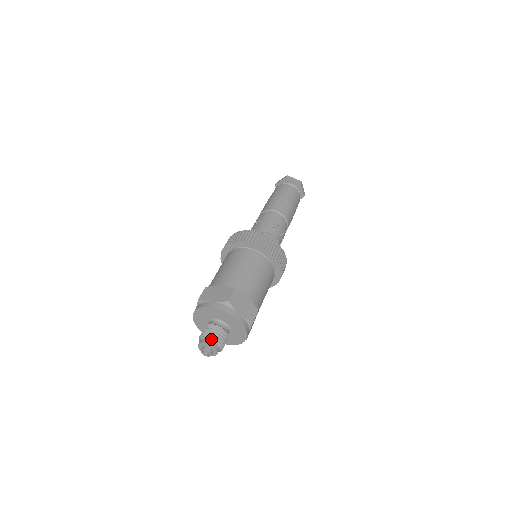
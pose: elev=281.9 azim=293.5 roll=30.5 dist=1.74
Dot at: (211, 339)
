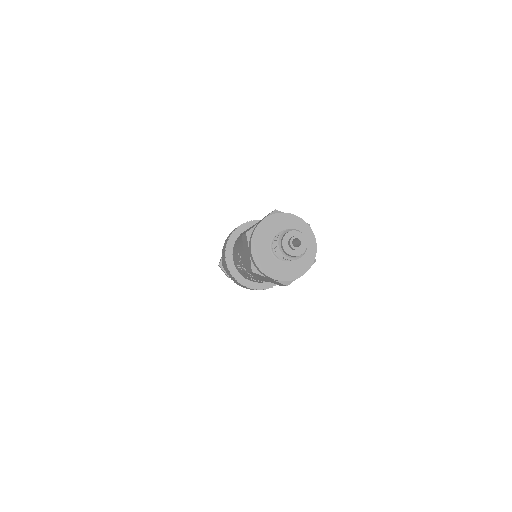
Dot at: (290, 230)
